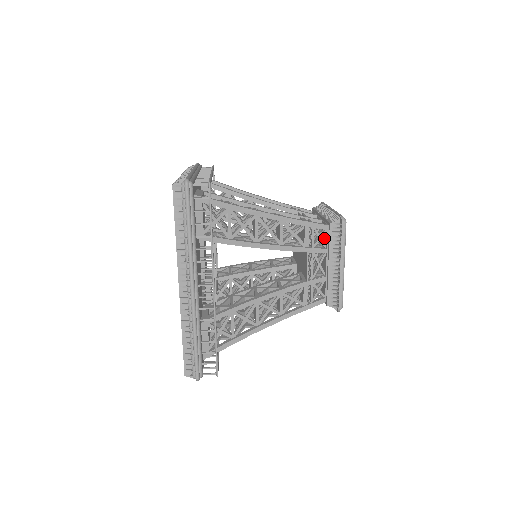
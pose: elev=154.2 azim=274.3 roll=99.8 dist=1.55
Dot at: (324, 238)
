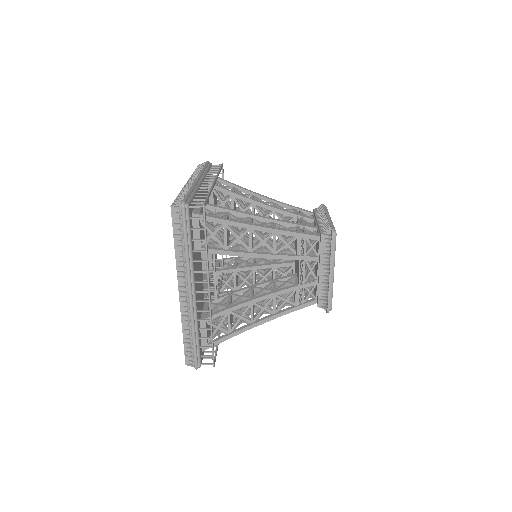
Dot at: (317, 246)
